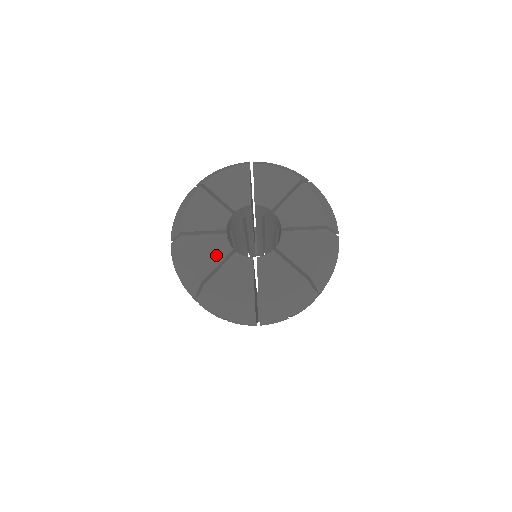
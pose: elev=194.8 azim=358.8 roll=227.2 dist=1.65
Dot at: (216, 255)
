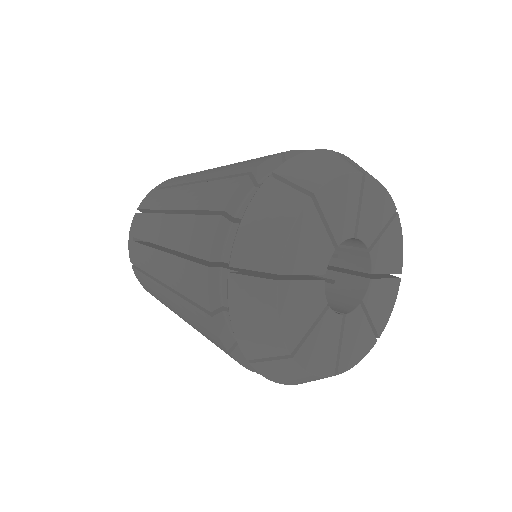
Dot at: (312, 261)
